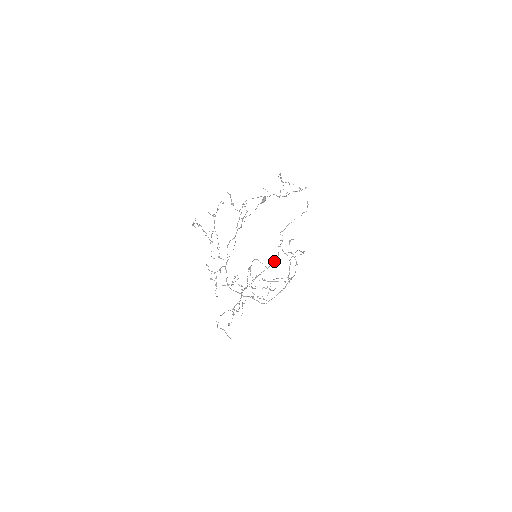
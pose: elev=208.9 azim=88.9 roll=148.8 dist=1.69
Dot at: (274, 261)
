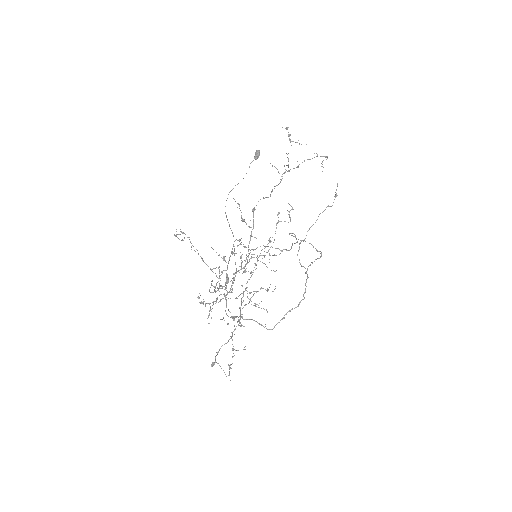
Dot at: (271, 246)
